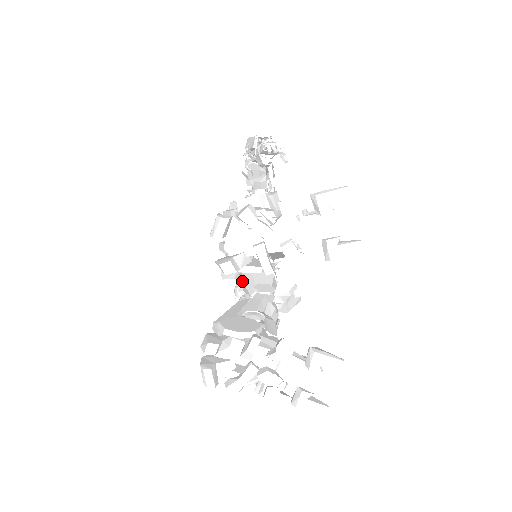
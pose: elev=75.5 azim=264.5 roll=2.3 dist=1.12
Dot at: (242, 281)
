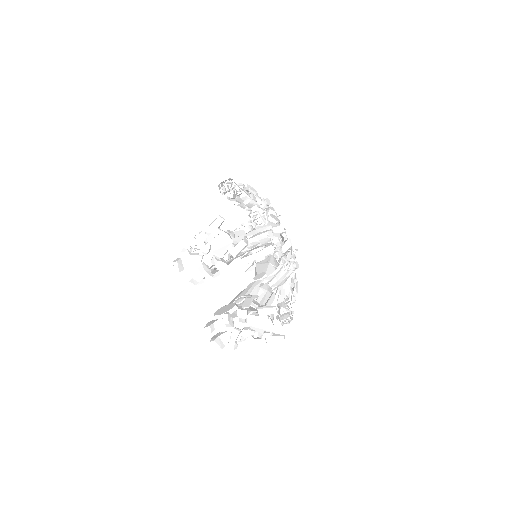
Dot at: occluded
